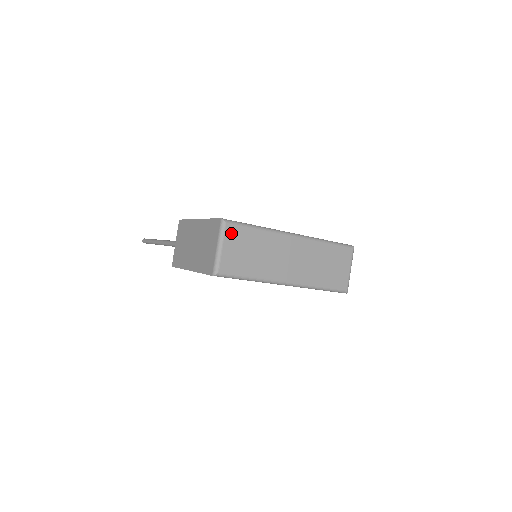
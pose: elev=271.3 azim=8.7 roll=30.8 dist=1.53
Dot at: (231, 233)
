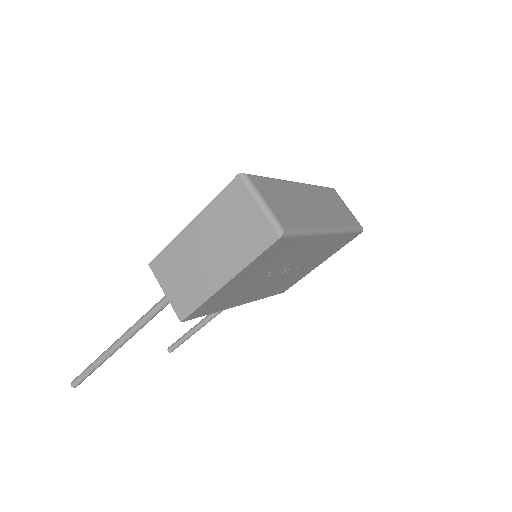
Dot at: (259, 185)
